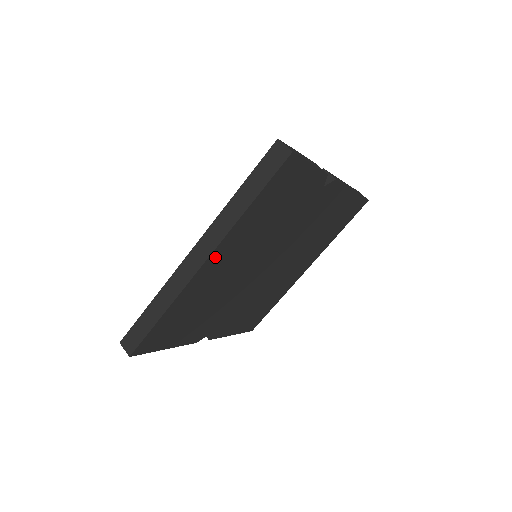
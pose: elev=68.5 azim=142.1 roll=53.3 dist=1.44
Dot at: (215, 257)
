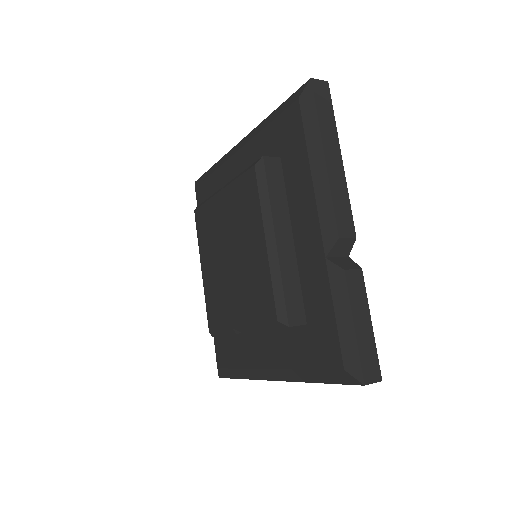
Dot at: occluded
